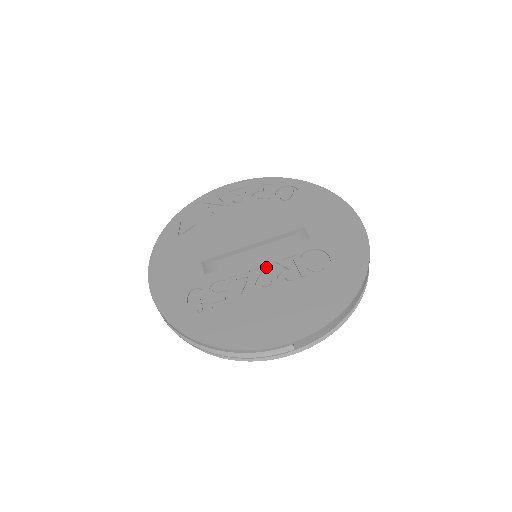
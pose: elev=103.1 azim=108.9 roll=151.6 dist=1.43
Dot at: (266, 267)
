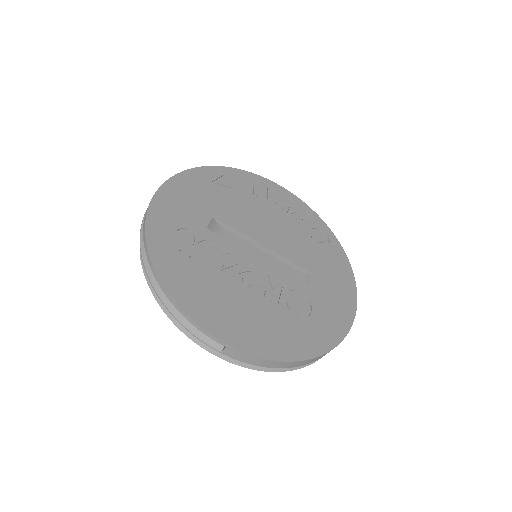
Dot at: (258, 271)
